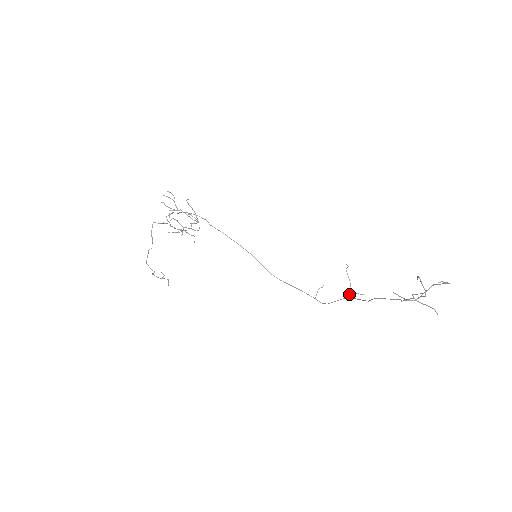
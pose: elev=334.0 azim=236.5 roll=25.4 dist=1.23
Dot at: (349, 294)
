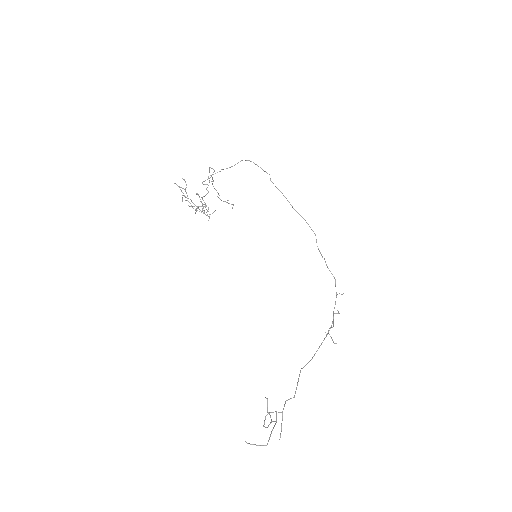
Dot at: (325, 332)
